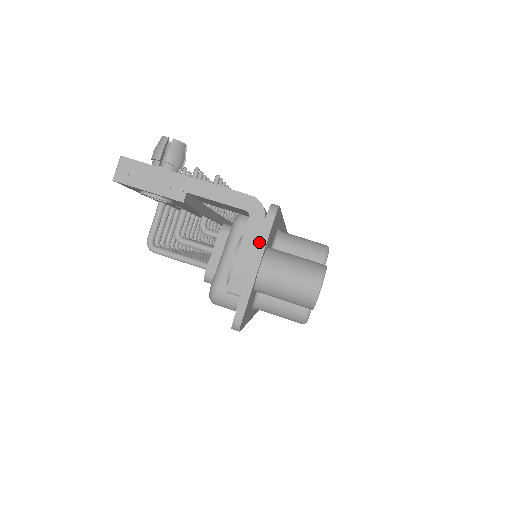
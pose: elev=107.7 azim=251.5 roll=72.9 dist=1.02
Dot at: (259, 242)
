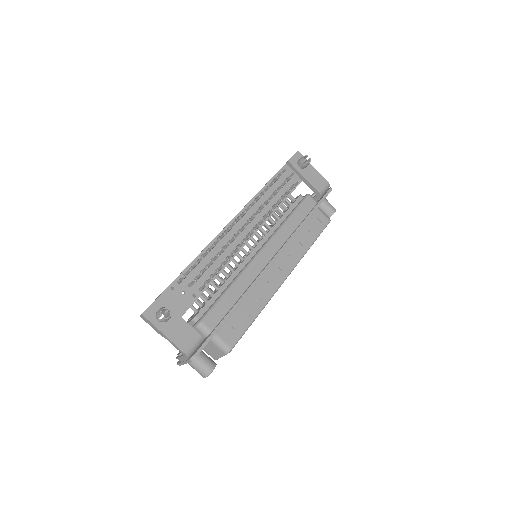
Dot at: (186, 361)
